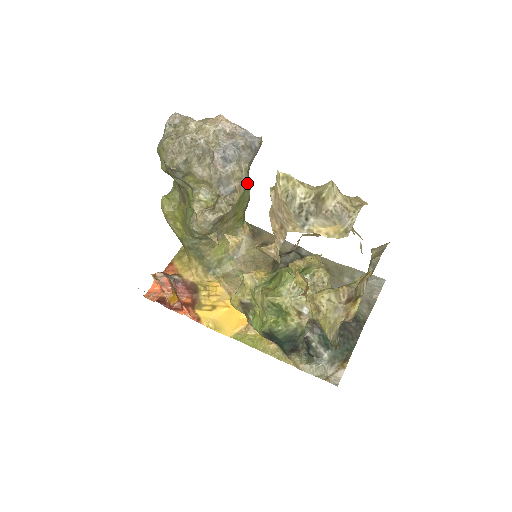
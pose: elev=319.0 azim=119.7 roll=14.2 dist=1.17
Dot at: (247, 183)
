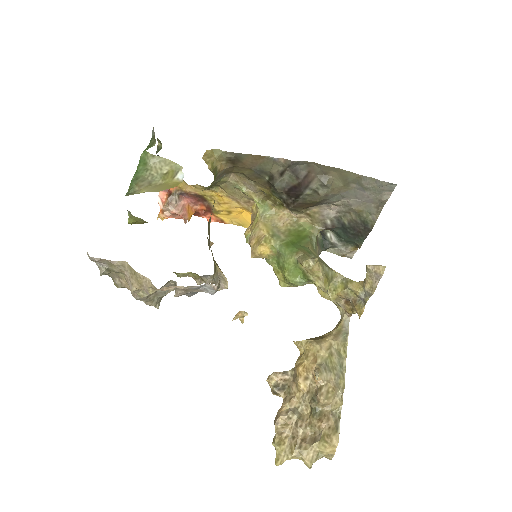
Dot at: occluded
